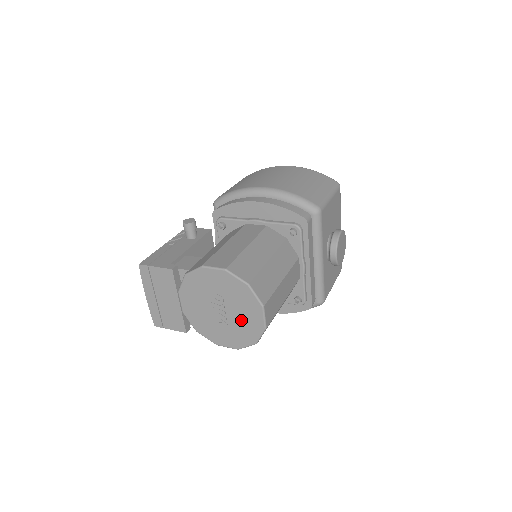
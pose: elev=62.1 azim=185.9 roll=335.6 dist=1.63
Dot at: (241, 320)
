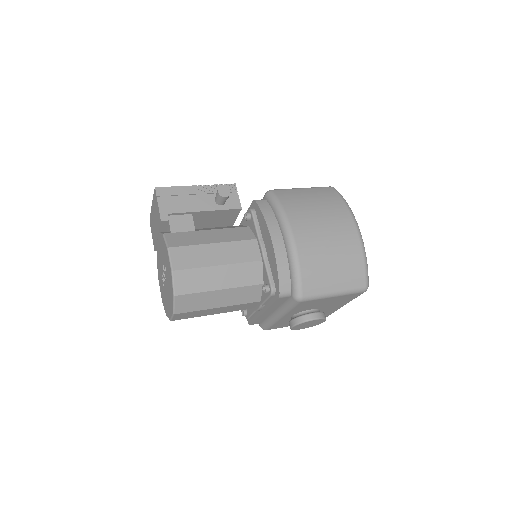
Dot at: (167, 297)
